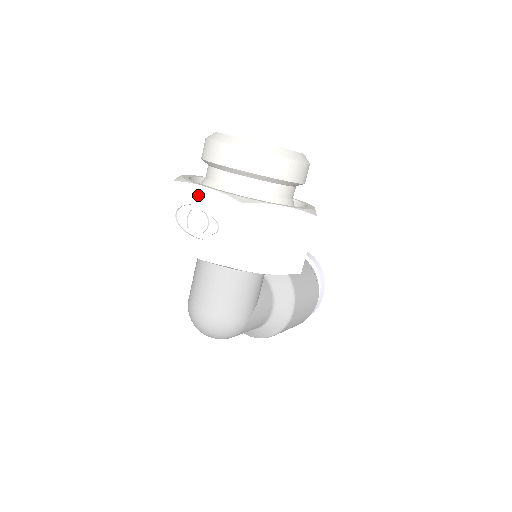
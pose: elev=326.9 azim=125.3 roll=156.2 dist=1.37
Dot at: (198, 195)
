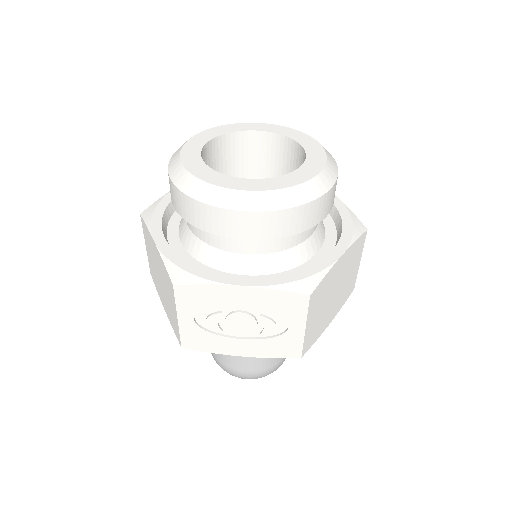
Dot at: (228, 296)
